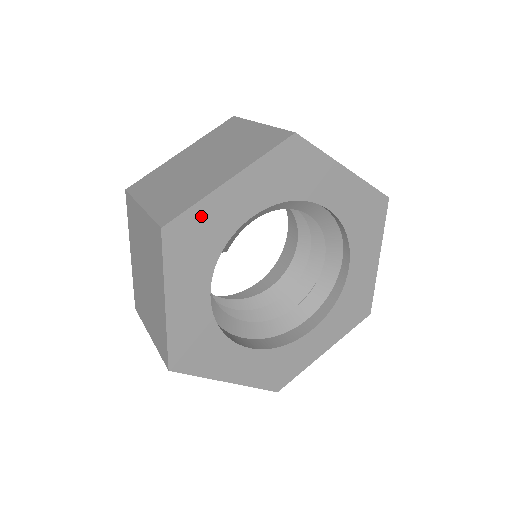
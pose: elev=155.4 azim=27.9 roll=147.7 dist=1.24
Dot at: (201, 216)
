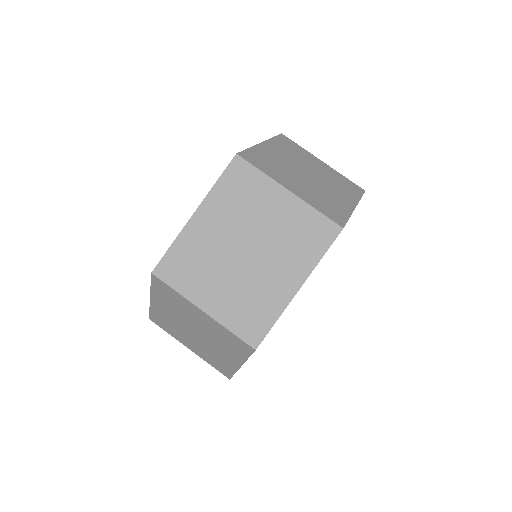
Dot at: occluded
